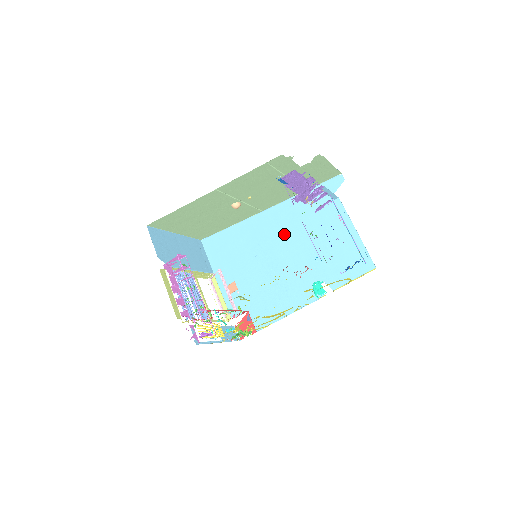
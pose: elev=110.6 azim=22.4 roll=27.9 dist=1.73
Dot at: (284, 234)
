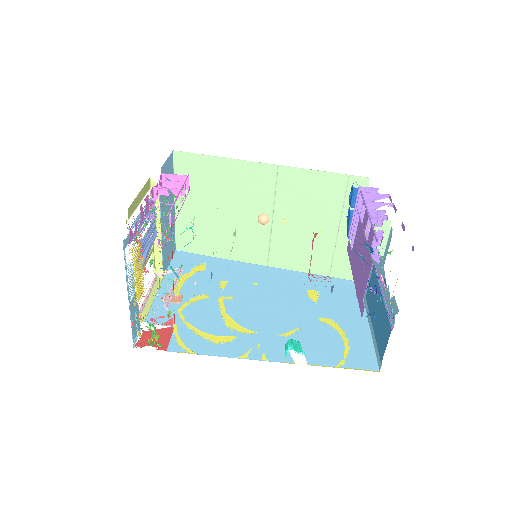
Dot at: (279, 291)
